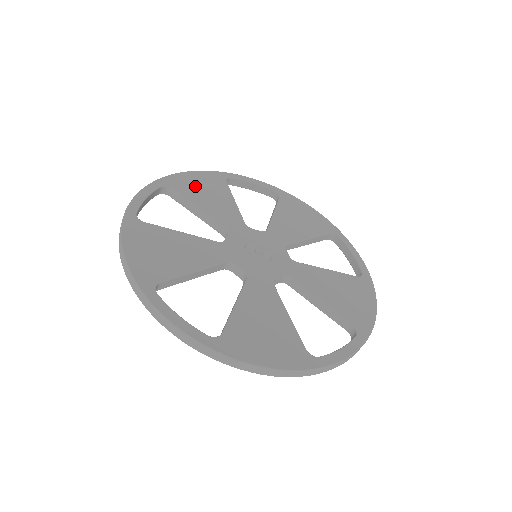
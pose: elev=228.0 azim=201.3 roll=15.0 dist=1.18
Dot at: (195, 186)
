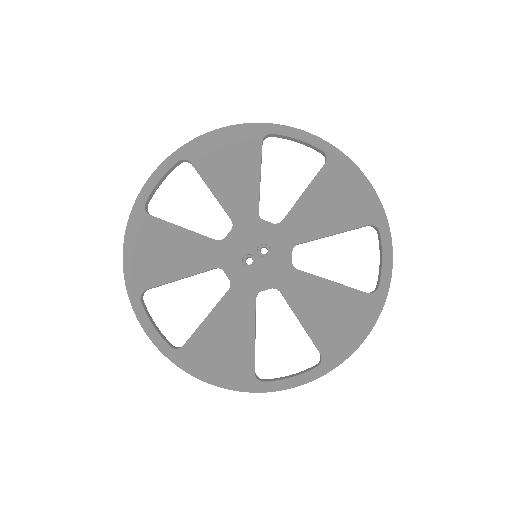
Dot at: (148, 260)
